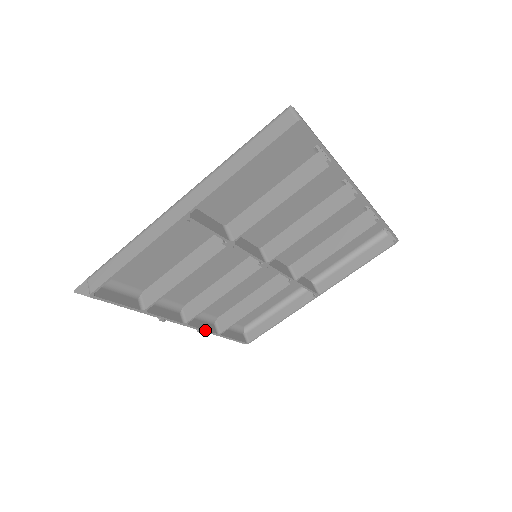
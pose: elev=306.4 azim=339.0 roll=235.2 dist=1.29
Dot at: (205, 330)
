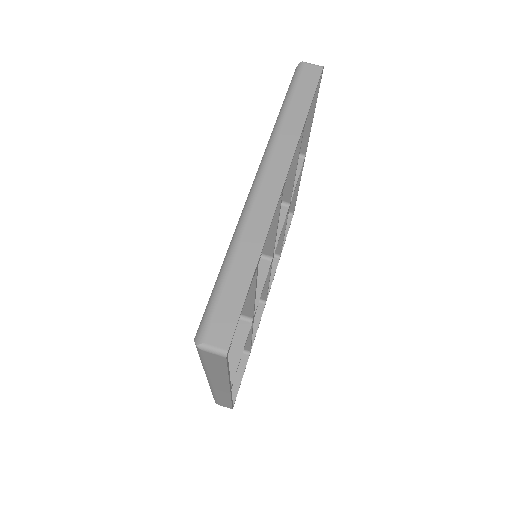
Dot at: (274, 275)
